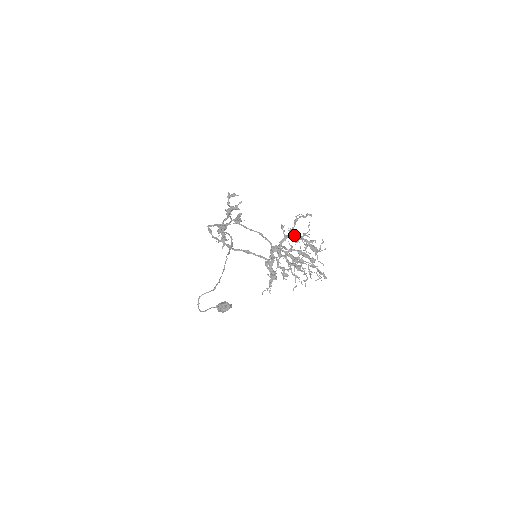
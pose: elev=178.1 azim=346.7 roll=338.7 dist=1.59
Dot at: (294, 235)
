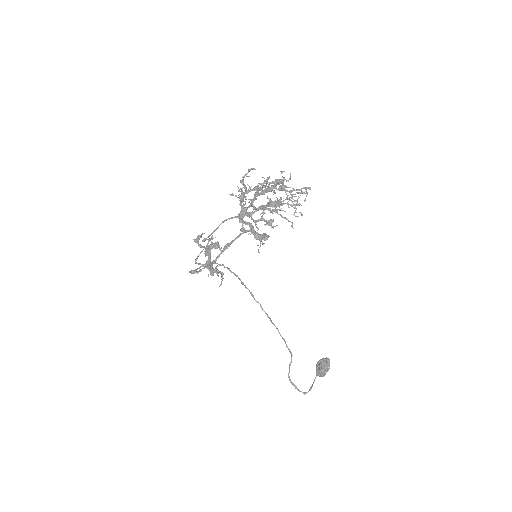
Dot at: (249, 190)
